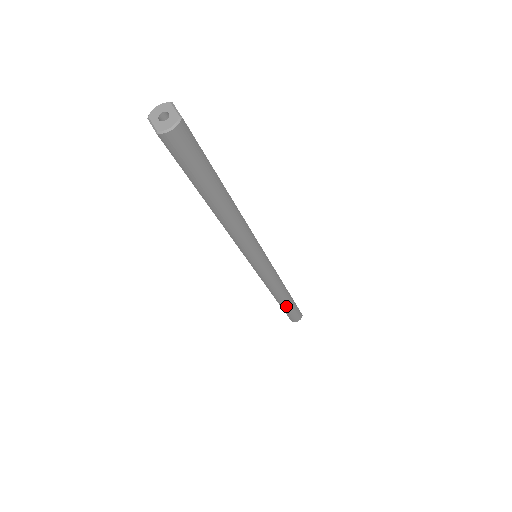
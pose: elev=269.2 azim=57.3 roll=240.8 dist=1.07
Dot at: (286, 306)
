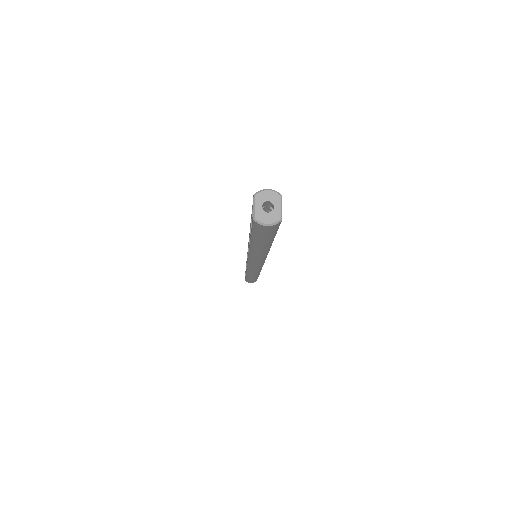
Dot at: (250, 278)
